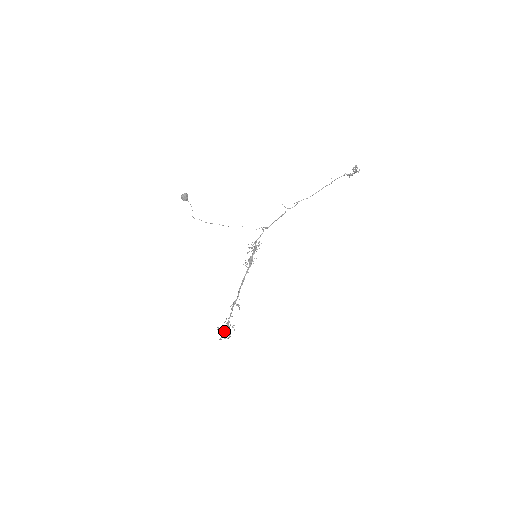
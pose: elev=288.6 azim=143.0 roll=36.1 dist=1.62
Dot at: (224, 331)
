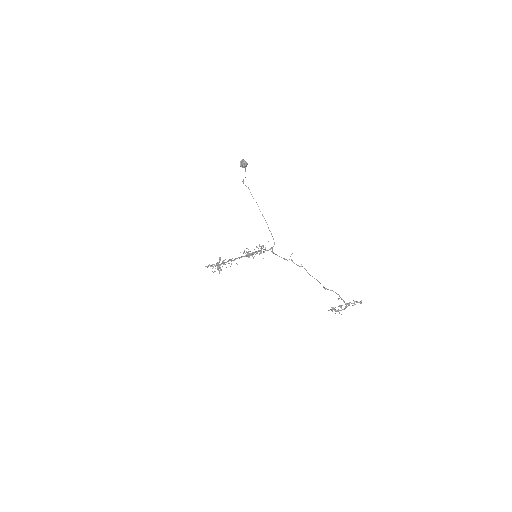
Dot at: (216, 265)
